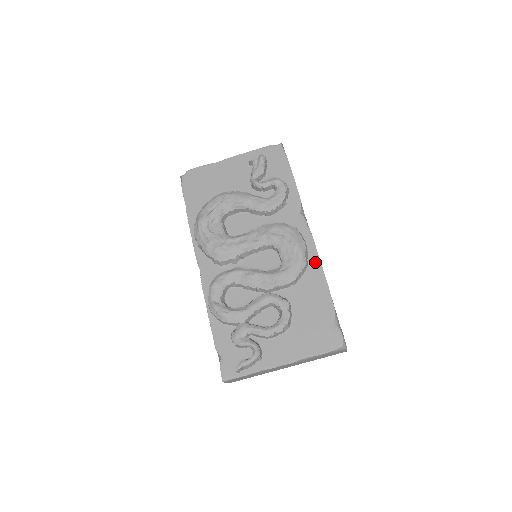
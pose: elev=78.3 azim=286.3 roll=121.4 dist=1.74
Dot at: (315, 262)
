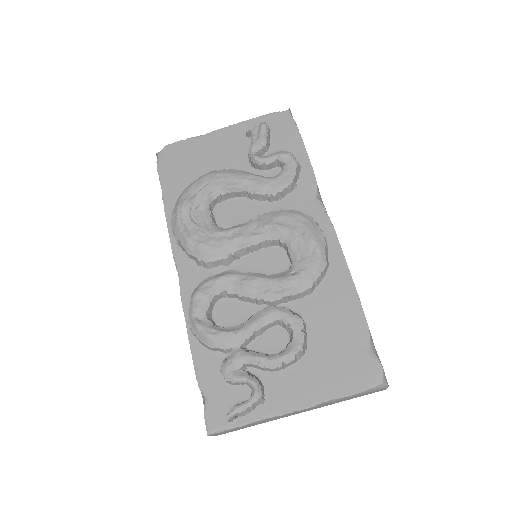
Dot at: (339, 262)
